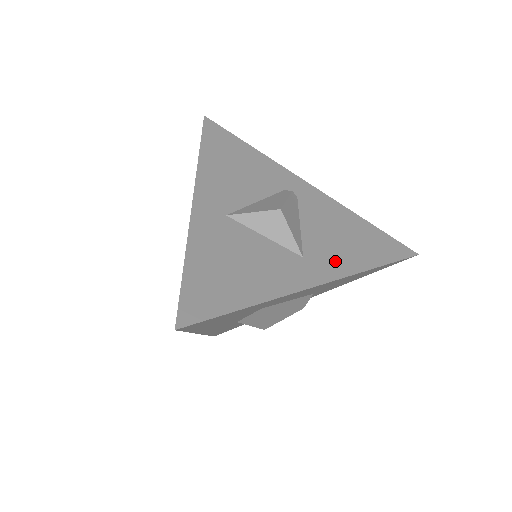
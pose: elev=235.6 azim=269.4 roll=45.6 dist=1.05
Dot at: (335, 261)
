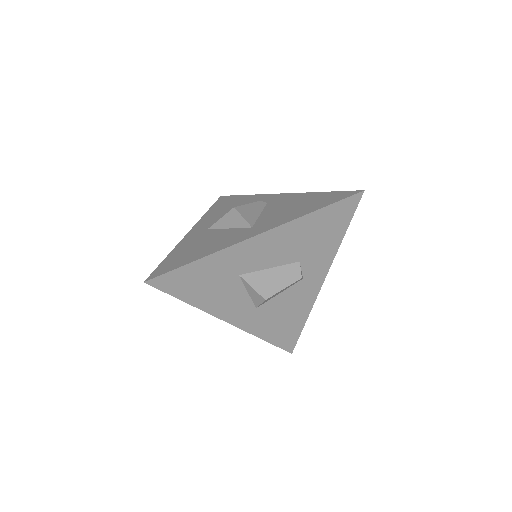
Dot at: (278, 220)
